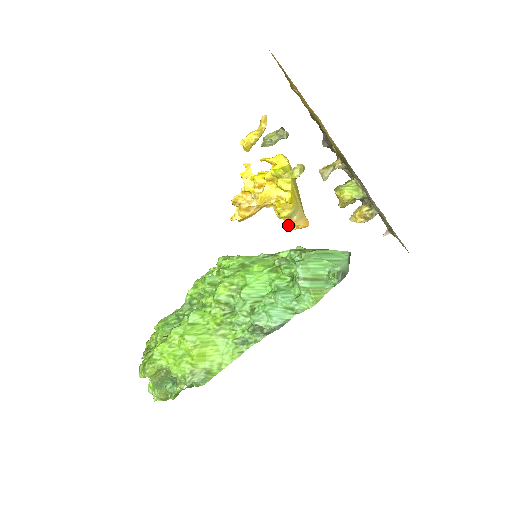
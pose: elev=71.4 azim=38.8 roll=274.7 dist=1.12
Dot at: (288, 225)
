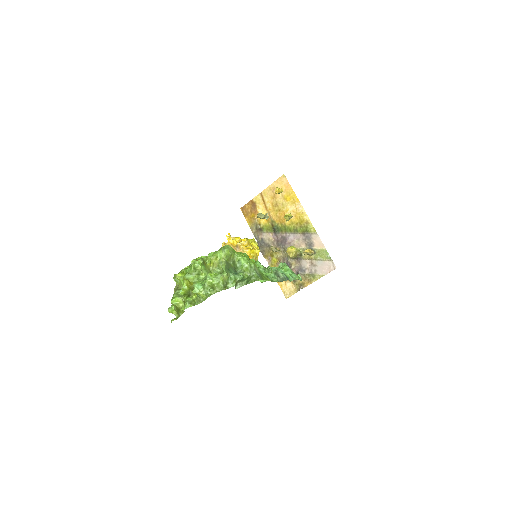
Dot at: occluded
